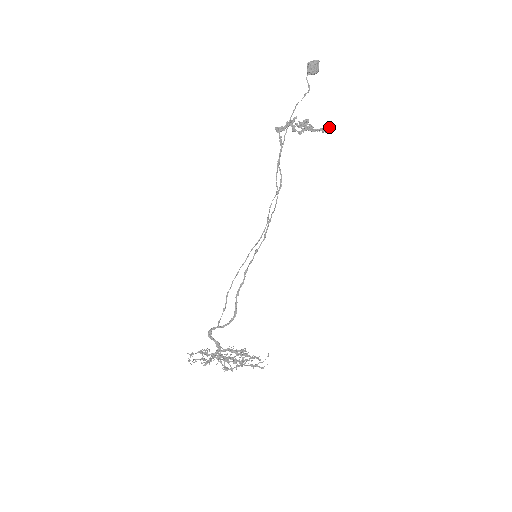
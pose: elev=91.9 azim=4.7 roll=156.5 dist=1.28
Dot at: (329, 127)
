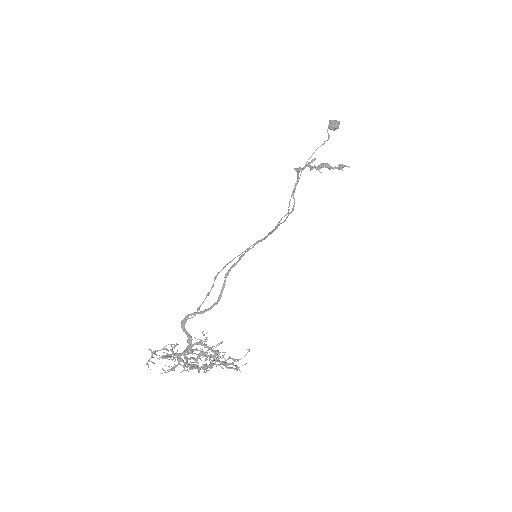
Dot at: (345, 165)
